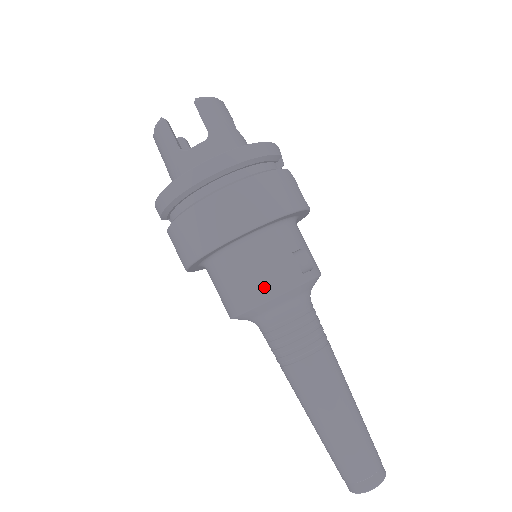
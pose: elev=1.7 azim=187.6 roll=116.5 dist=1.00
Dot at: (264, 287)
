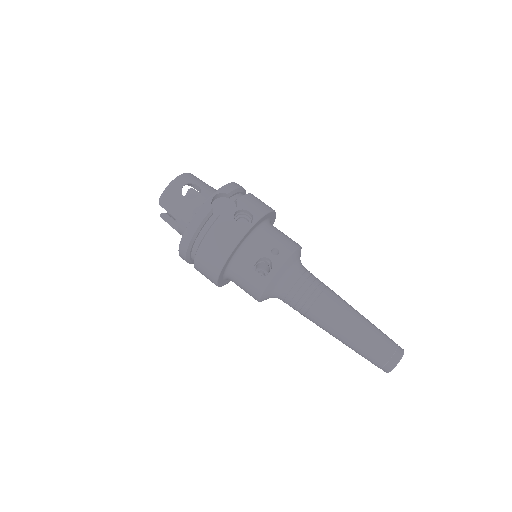
Dot at: (252, 294)
